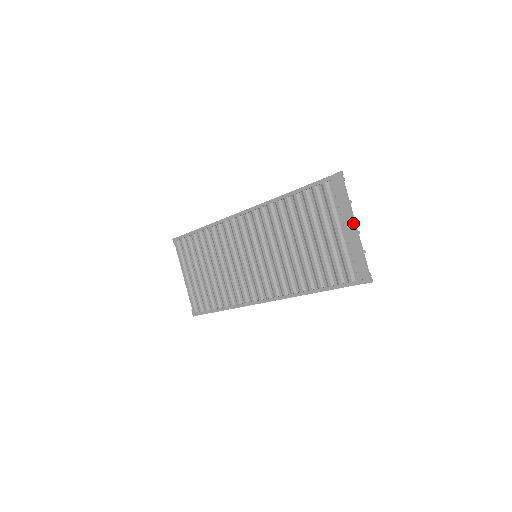
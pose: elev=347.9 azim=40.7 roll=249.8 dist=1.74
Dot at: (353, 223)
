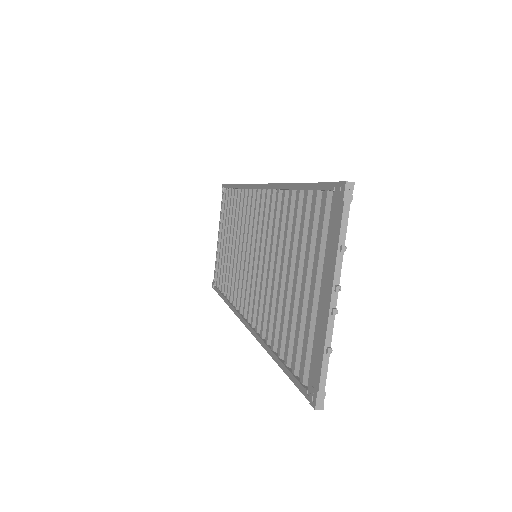
Dot at: (331, 290)
